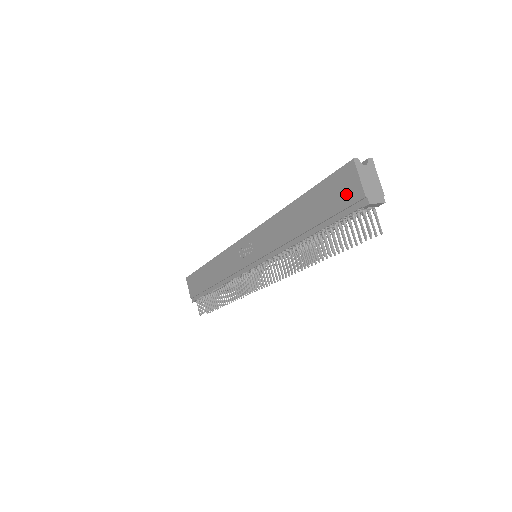
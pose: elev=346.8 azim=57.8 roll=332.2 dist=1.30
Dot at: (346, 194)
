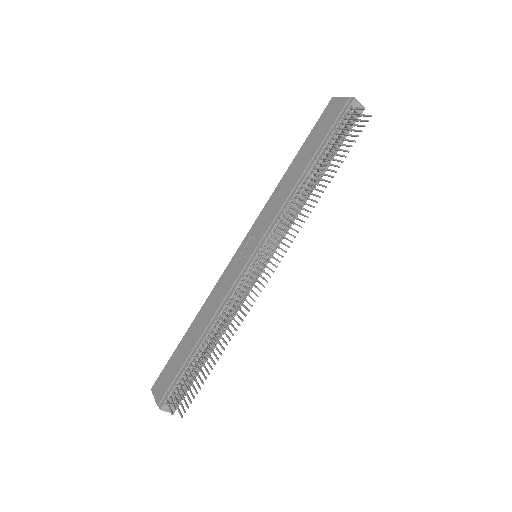
Dot at: (335, 111)
